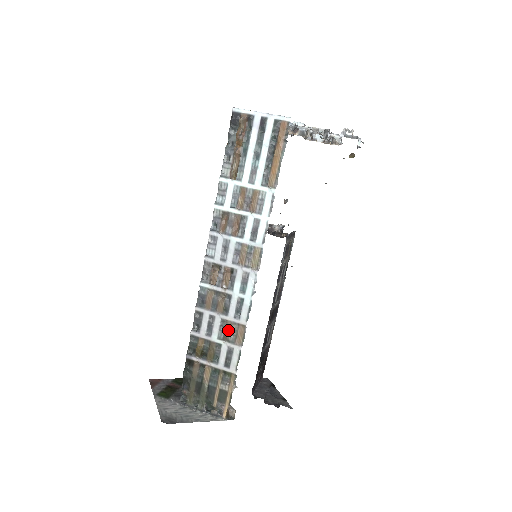
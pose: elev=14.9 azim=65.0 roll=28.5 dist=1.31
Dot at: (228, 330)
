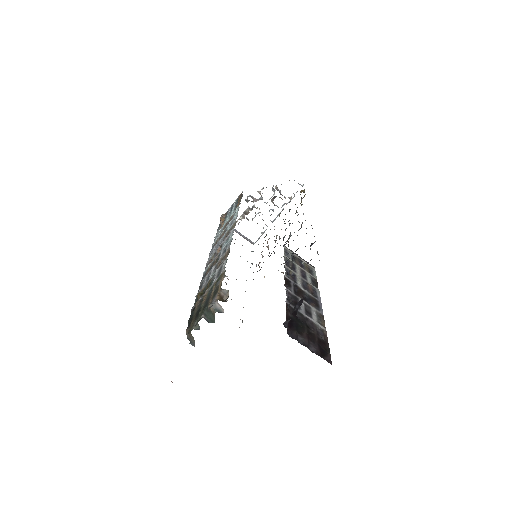
Dot at: (219, 264)
